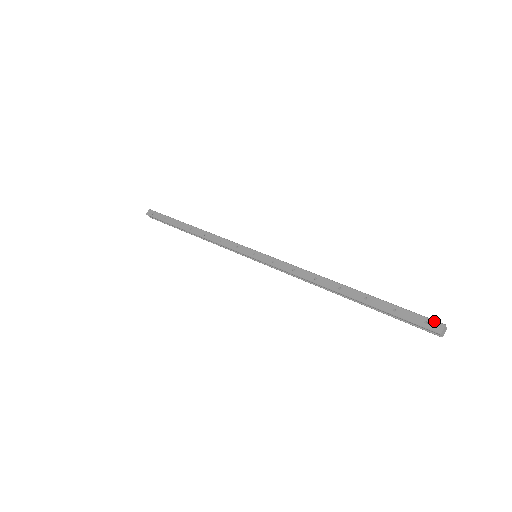
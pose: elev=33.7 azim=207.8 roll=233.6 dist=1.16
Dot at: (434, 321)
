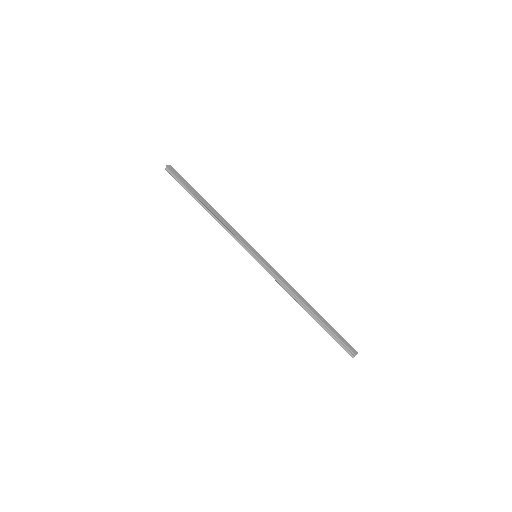
Dot at: (353, 348)
